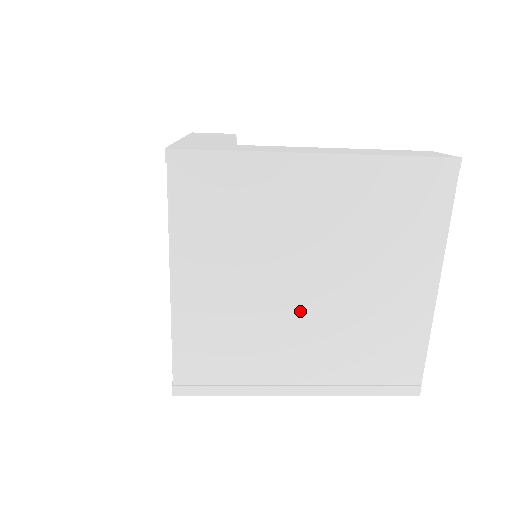
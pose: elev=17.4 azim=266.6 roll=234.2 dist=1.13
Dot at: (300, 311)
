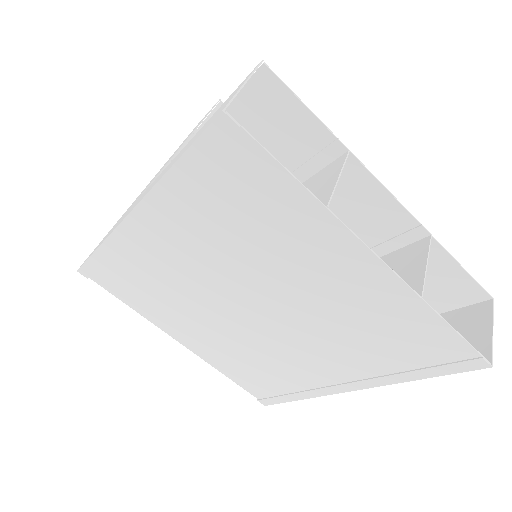
Dot at: (272, 331)
